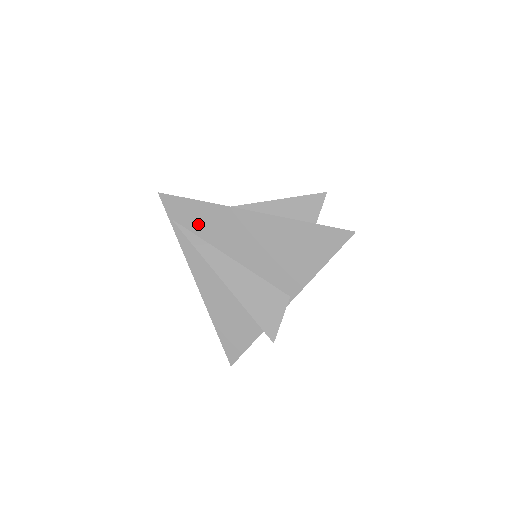
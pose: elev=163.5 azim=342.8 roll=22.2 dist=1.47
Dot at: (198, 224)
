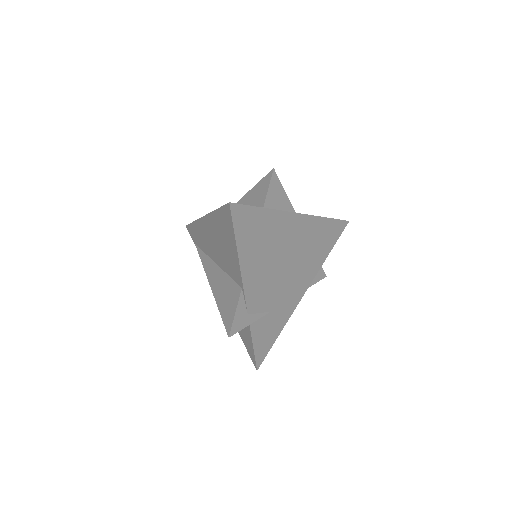
Dot at: (200, 242)
